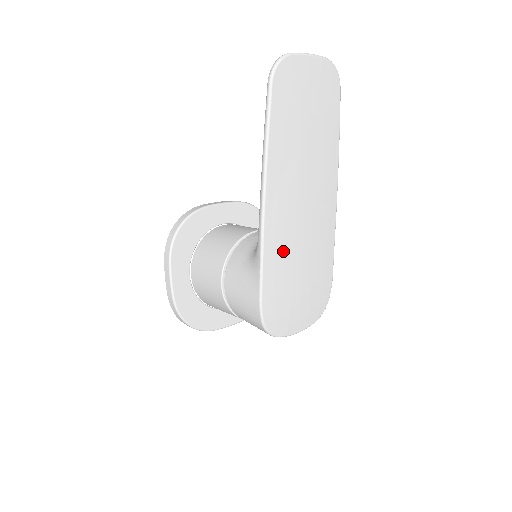
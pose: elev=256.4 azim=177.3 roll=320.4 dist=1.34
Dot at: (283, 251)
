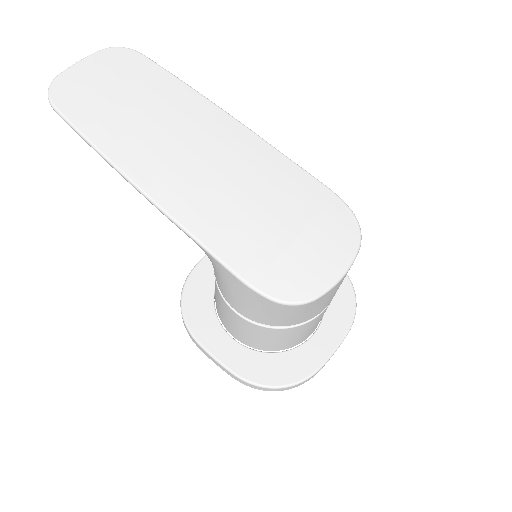
Dot at: (217, 213)
